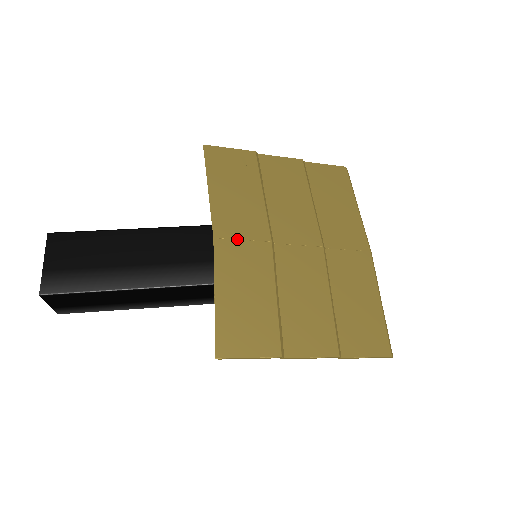
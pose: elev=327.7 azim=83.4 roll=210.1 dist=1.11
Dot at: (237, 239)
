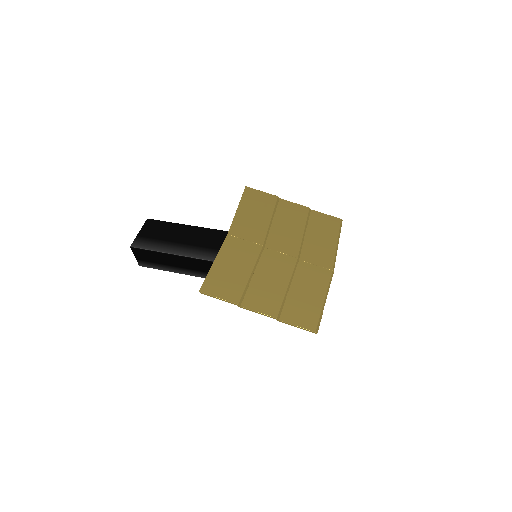
Dot at: (242, 238)
